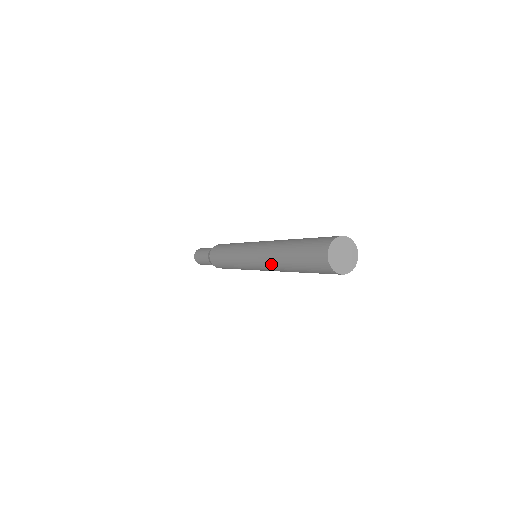
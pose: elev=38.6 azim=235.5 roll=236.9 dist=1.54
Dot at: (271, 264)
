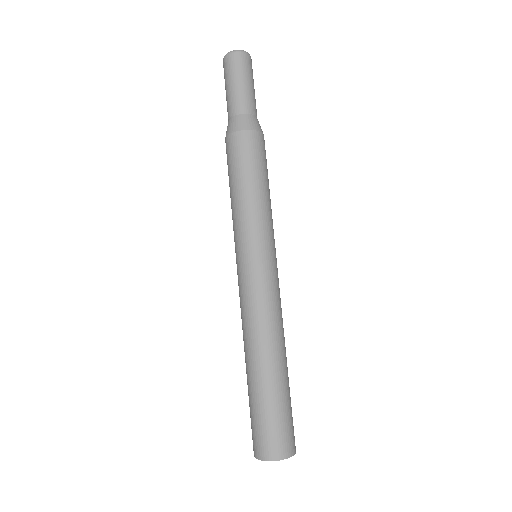
Dot at: occluded
